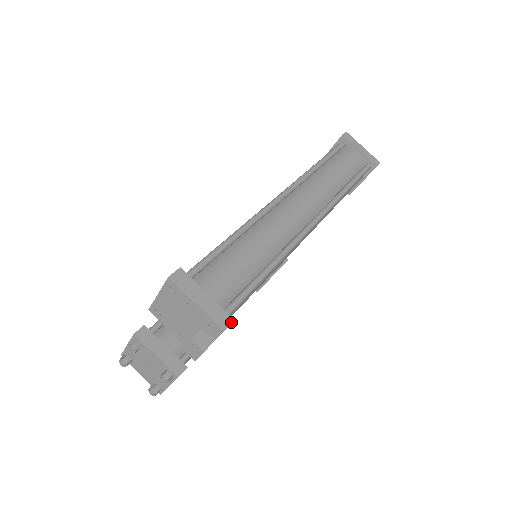
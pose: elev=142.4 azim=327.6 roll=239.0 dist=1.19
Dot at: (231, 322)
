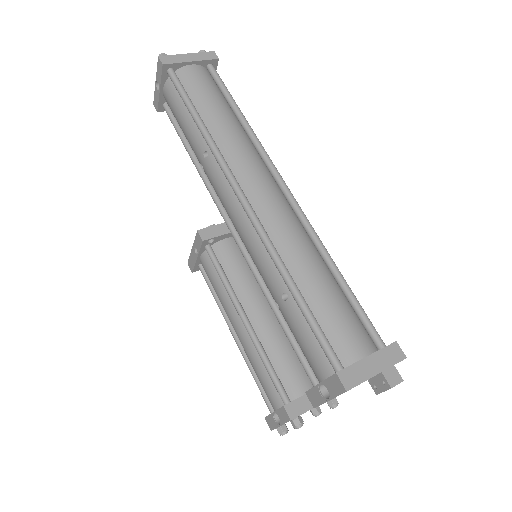
Dot at: (398, 346)
